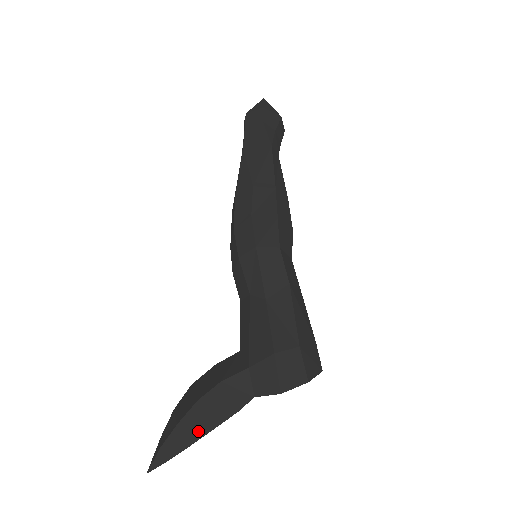
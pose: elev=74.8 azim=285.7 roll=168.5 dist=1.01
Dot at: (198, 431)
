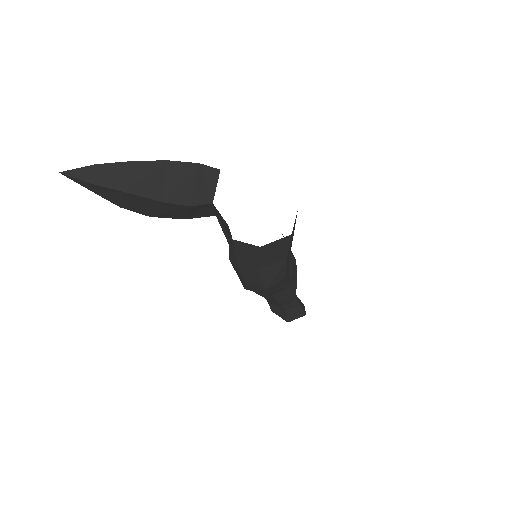
Dot at: (147, 165)
